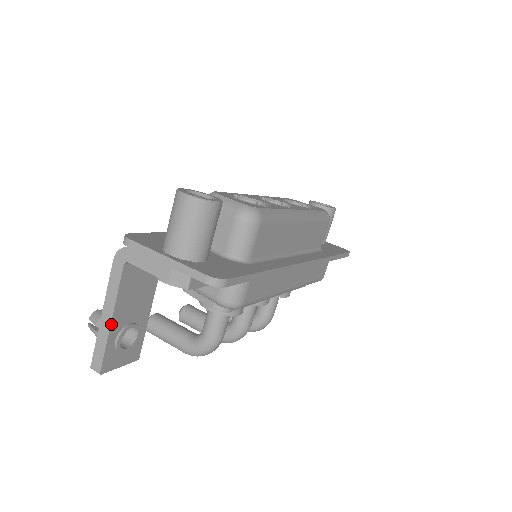
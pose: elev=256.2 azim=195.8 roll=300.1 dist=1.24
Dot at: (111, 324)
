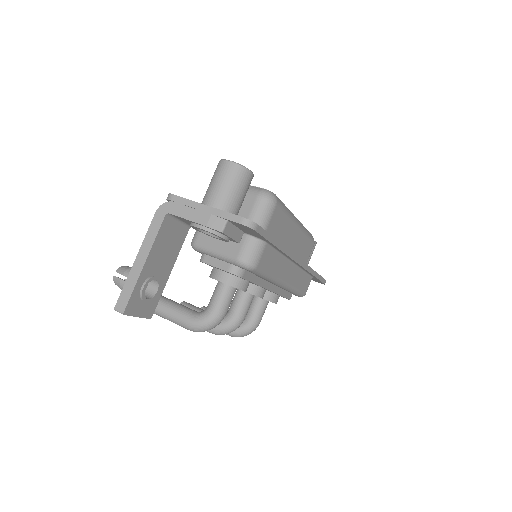
Dot at: (143, 267)
